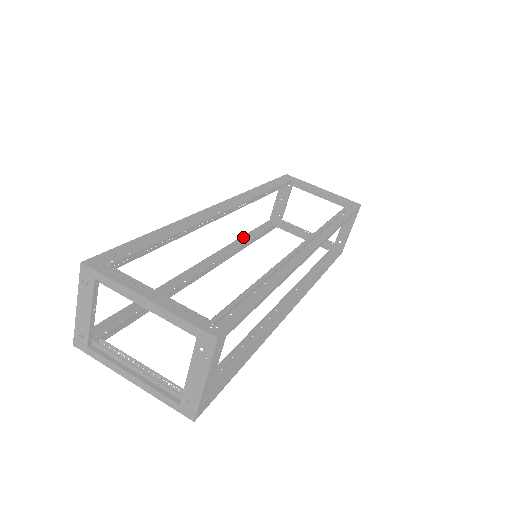
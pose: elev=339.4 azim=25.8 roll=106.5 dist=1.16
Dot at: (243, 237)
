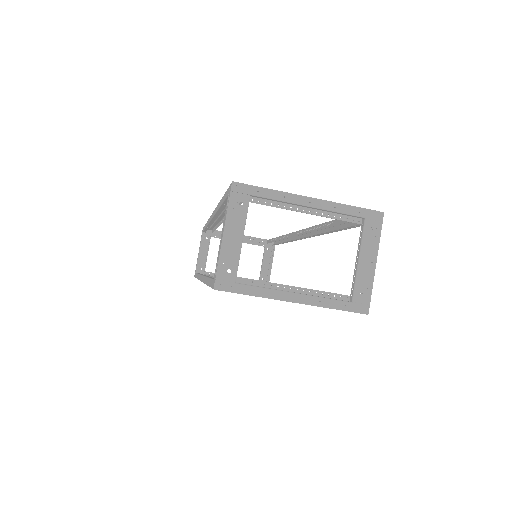
Dot at: occluded
